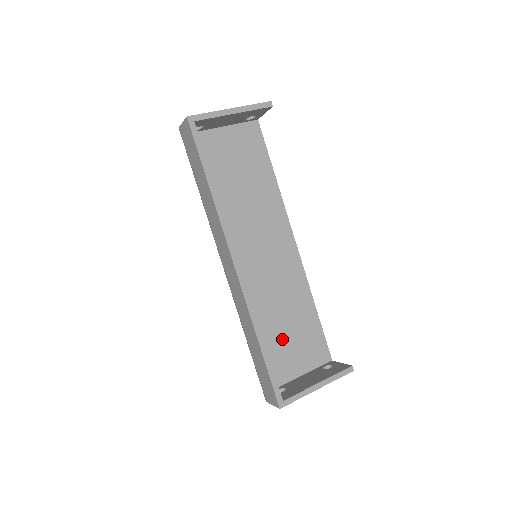
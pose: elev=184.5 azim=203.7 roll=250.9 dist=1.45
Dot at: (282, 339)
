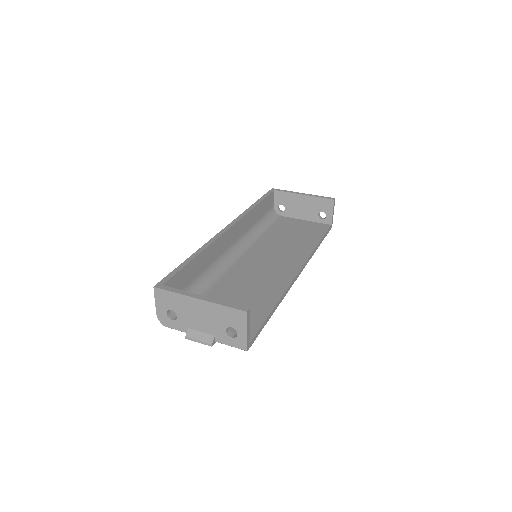
Dot at: occluded
